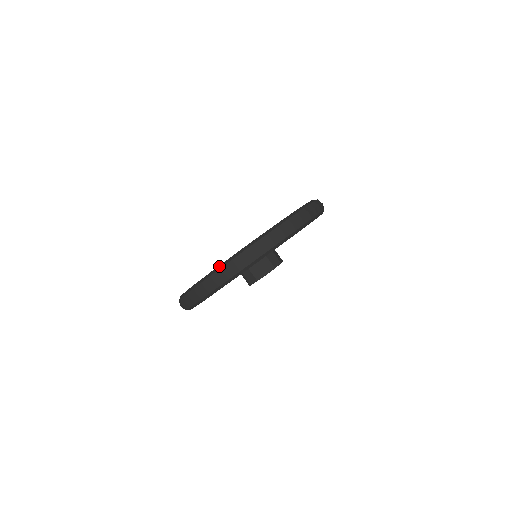
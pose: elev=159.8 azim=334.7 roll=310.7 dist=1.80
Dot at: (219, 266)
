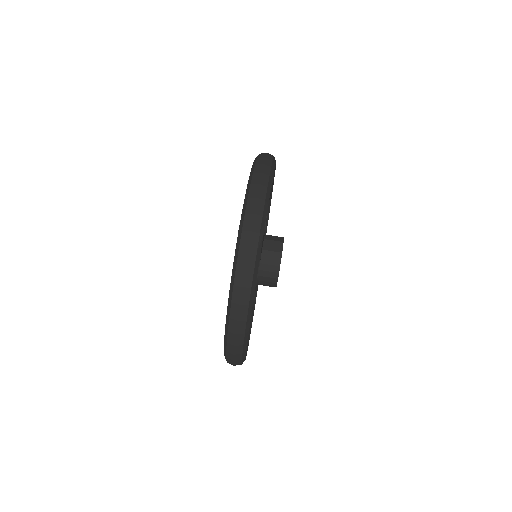
Dot at: (247, 189)
